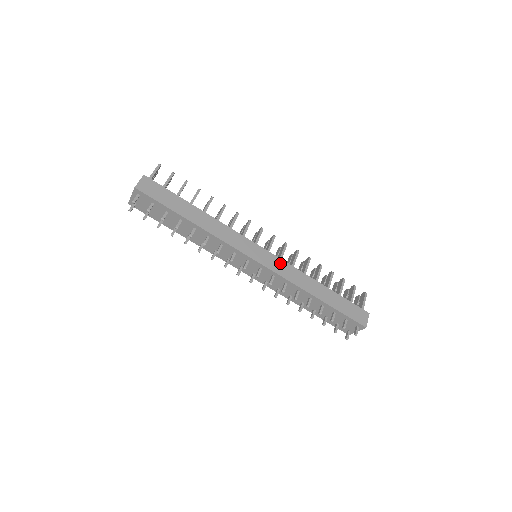
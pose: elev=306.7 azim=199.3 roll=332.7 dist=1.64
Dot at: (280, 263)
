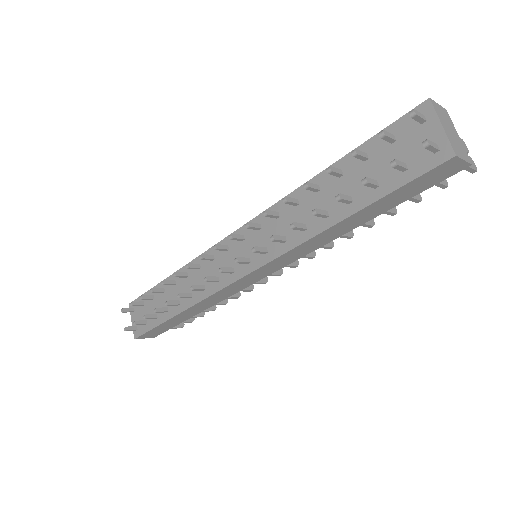
Dot at: occluded
